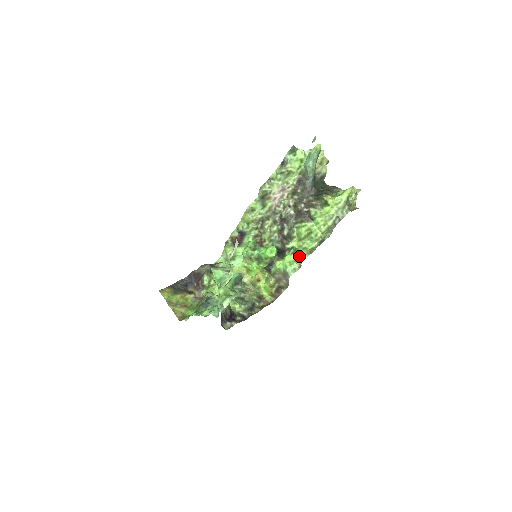
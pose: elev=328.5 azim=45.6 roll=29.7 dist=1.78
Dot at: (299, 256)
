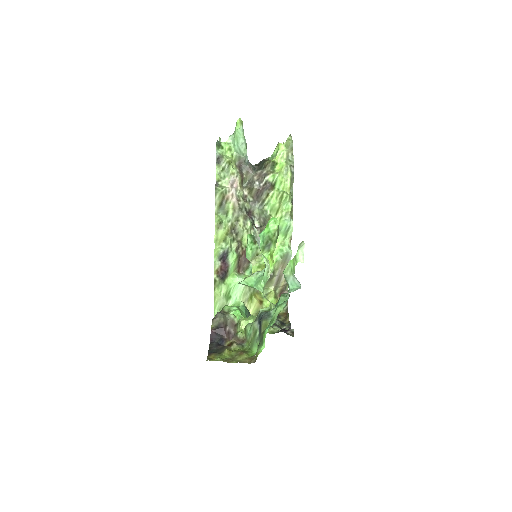
Dot at: (285, 229)
